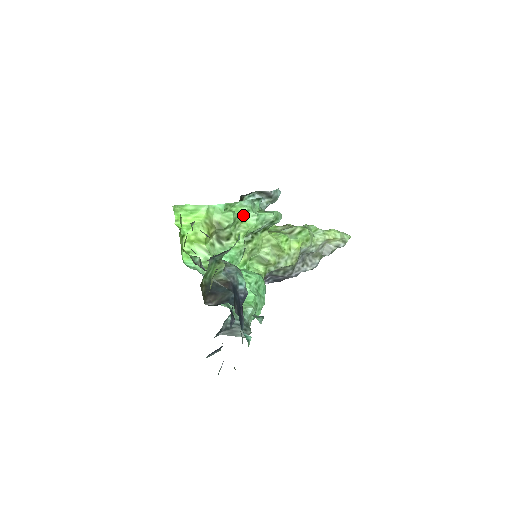
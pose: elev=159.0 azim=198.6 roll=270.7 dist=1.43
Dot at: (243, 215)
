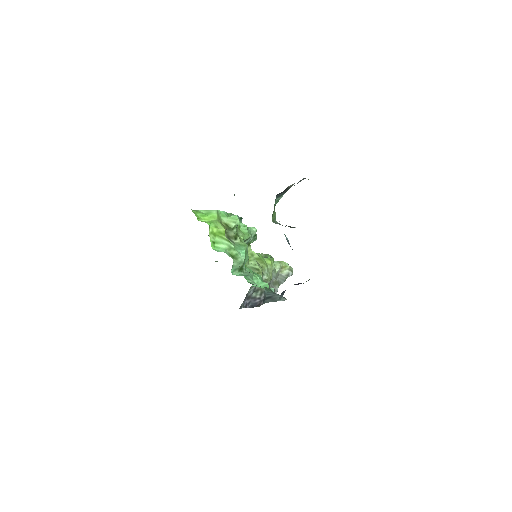
Dot at: (238, 225)
